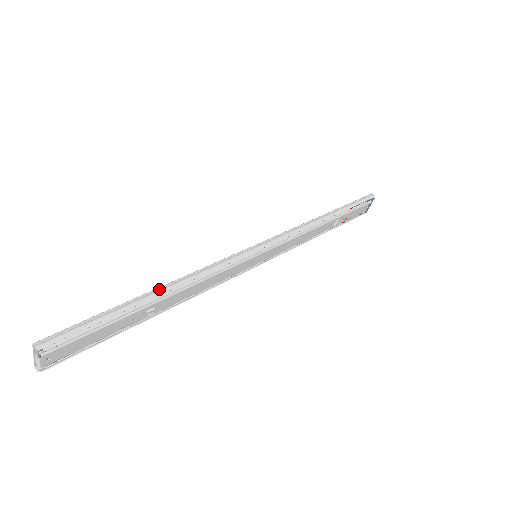
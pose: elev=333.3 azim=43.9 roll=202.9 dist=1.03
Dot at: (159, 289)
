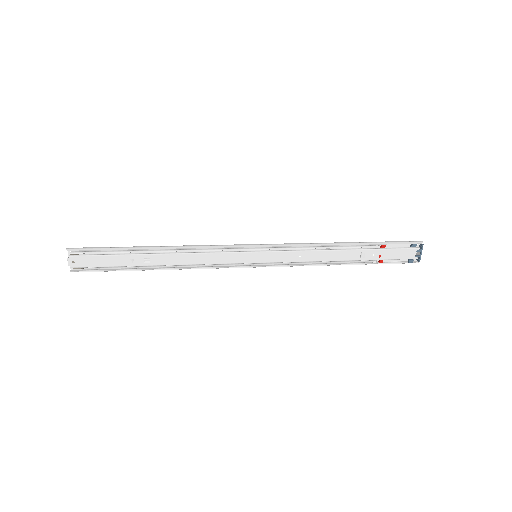
Dot at: (156, 246)
